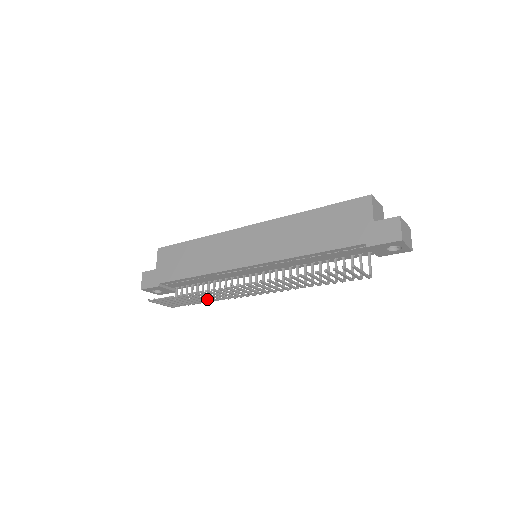
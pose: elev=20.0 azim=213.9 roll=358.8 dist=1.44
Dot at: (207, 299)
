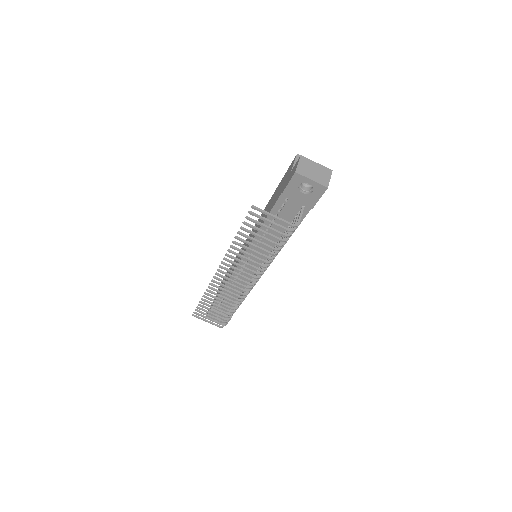
Dot at: (227, 306)
